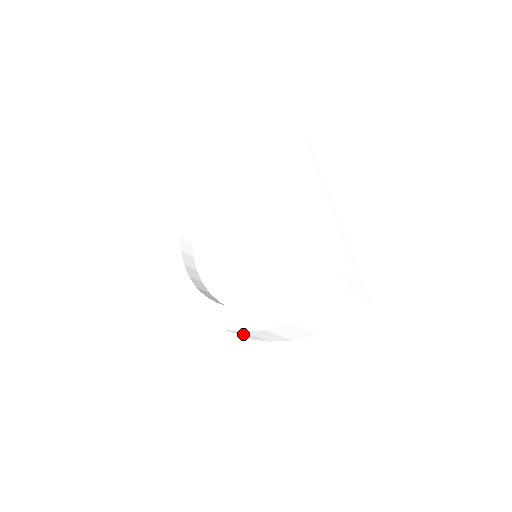
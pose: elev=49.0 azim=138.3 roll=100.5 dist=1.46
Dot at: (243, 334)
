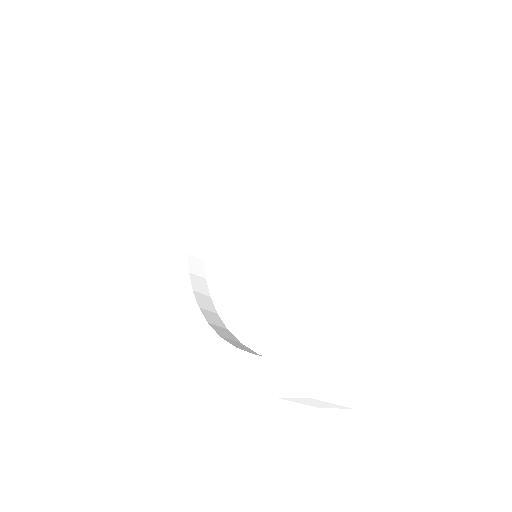
Dot at: occluded
